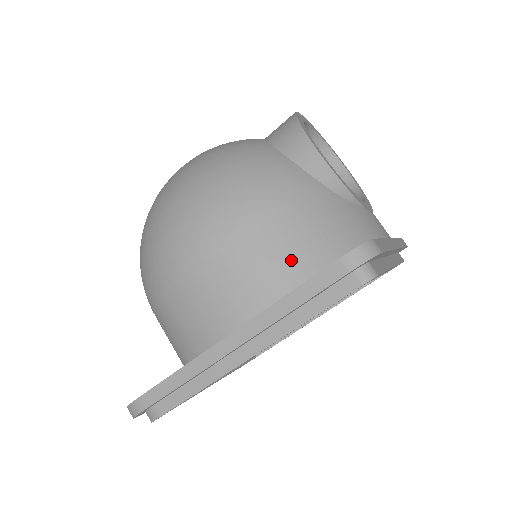
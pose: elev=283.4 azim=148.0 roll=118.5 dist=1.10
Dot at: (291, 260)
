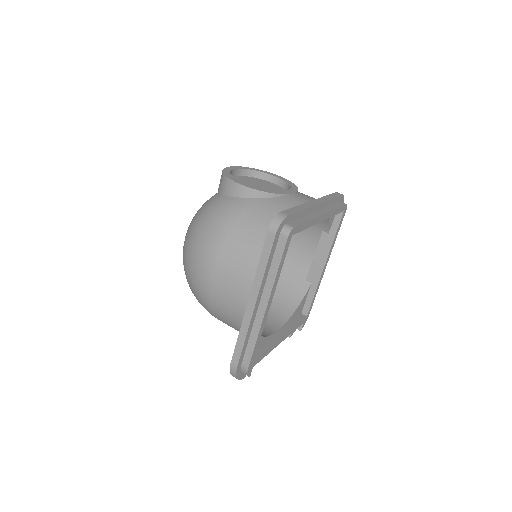
Dot at: (253, 247)
